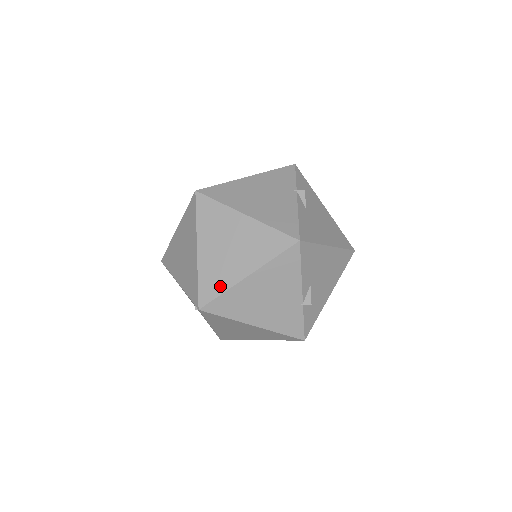
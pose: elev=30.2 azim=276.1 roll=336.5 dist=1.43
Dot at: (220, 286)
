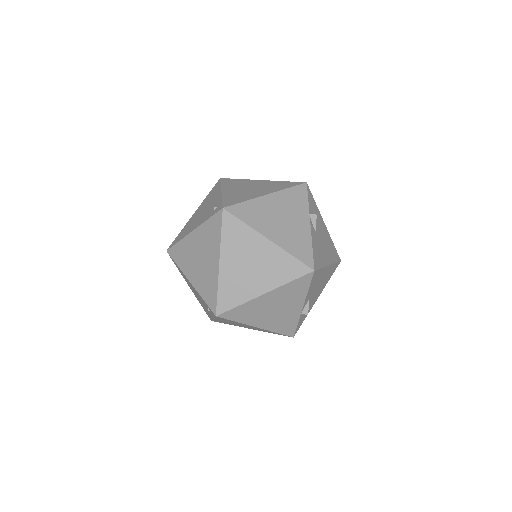
Dot at: (238, 299)
